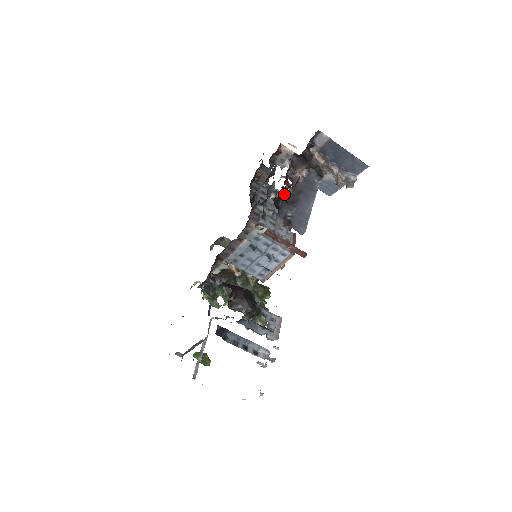
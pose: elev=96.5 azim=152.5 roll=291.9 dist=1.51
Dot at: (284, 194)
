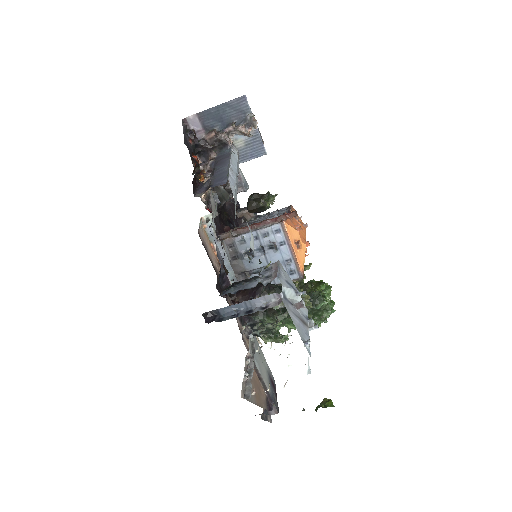
Dot at: occluded
